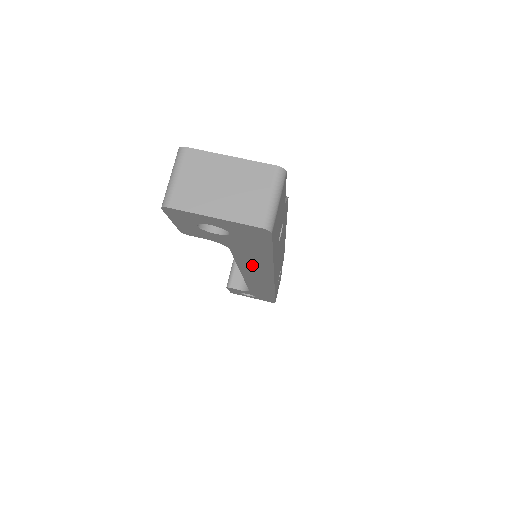
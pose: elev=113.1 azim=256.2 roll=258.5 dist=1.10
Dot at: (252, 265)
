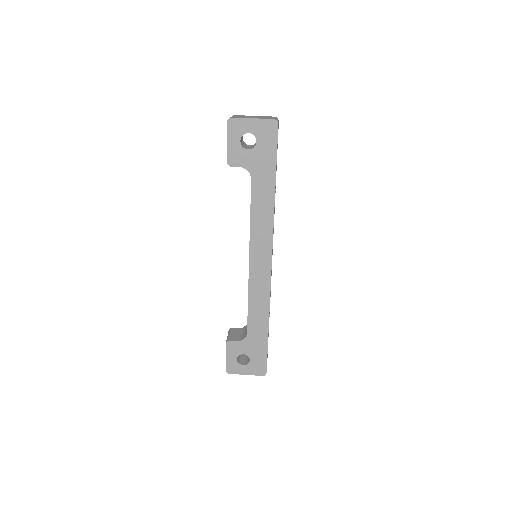
Dot at: (261, 214)
